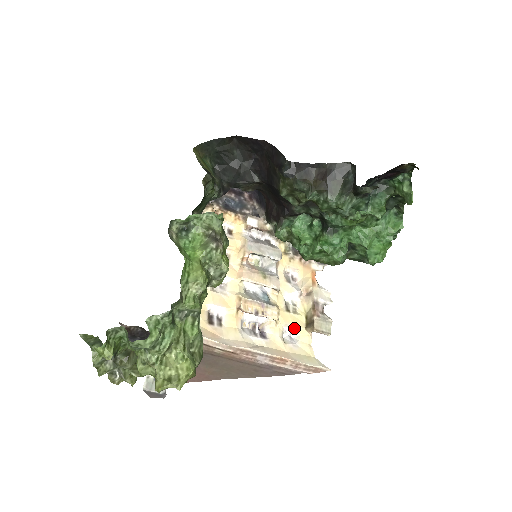
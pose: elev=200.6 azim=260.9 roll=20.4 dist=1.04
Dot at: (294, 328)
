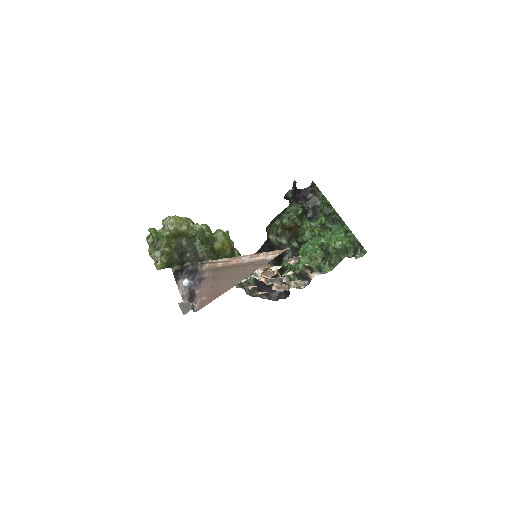
Dot at: (279, 267)
